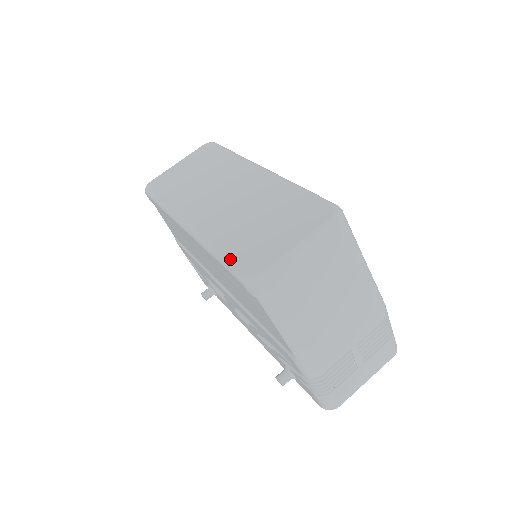
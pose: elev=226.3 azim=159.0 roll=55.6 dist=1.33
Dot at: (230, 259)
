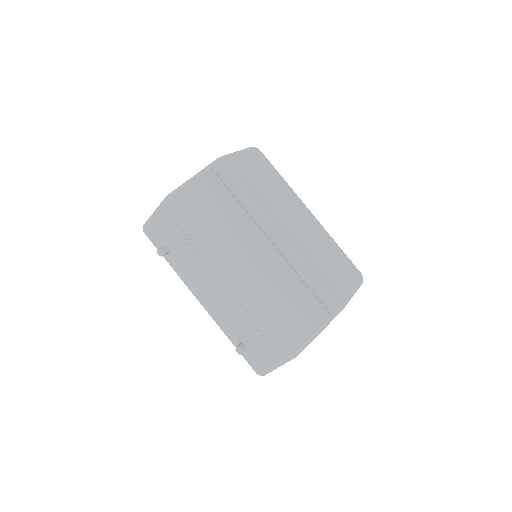
Dot at: (323, 284)
